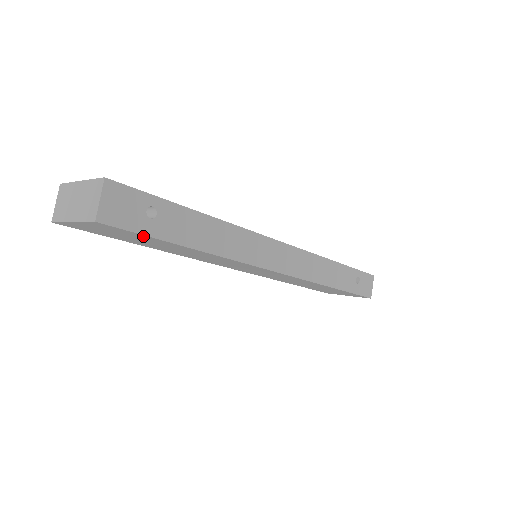
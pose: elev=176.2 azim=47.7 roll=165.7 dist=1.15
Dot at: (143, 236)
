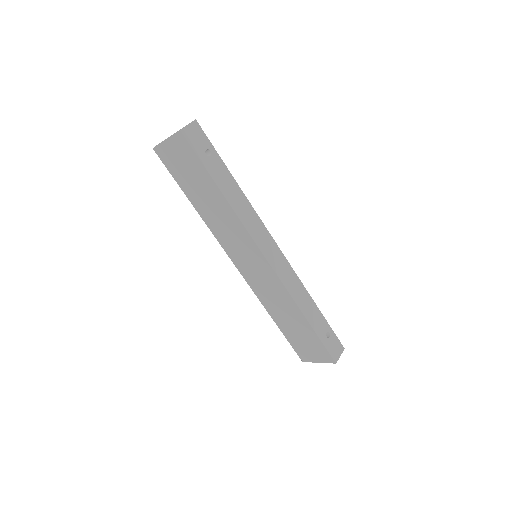
Dot at: (197, 162)
